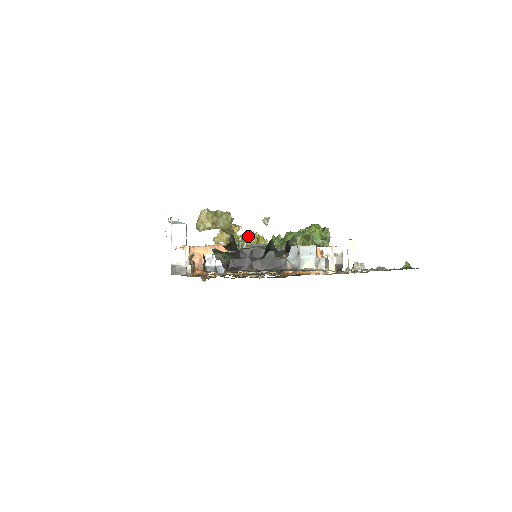
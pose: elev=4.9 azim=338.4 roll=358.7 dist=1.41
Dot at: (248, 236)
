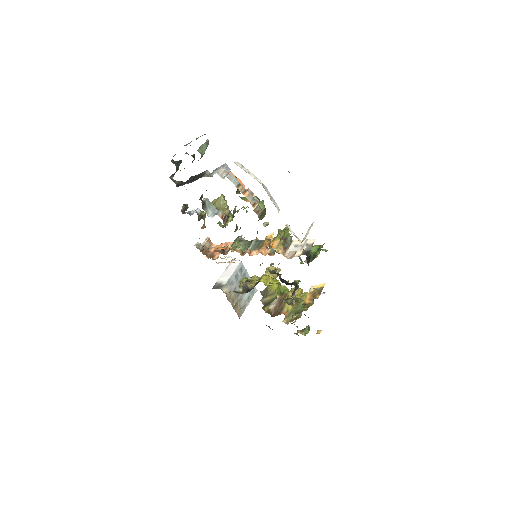
Dot at: (293, 288)
